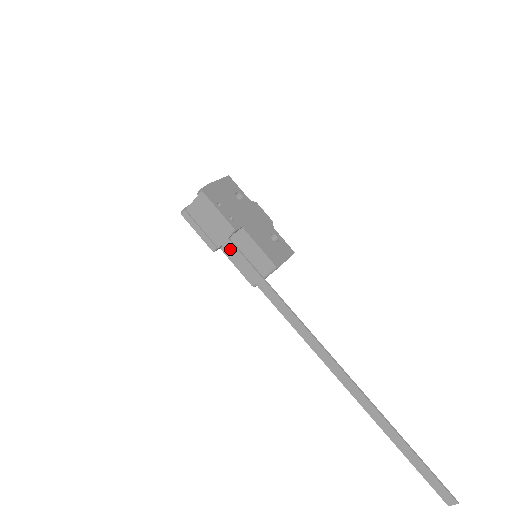
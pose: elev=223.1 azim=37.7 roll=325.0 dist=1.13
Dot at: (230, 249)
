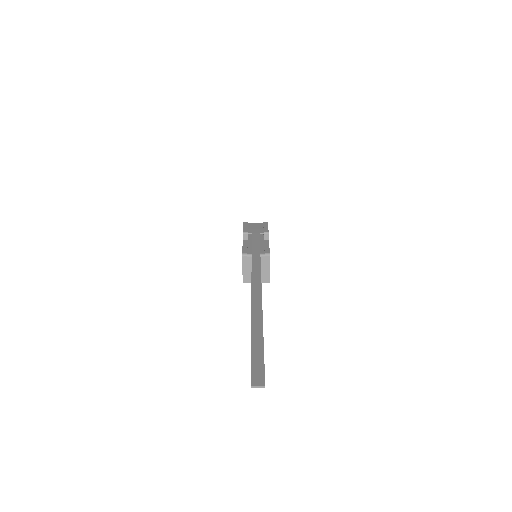
Dot at: (255, 235)
